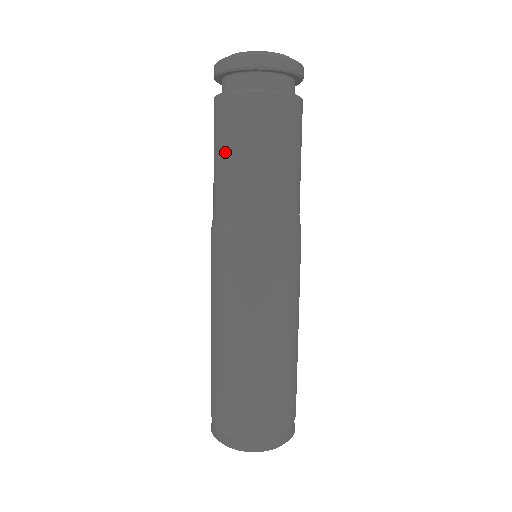
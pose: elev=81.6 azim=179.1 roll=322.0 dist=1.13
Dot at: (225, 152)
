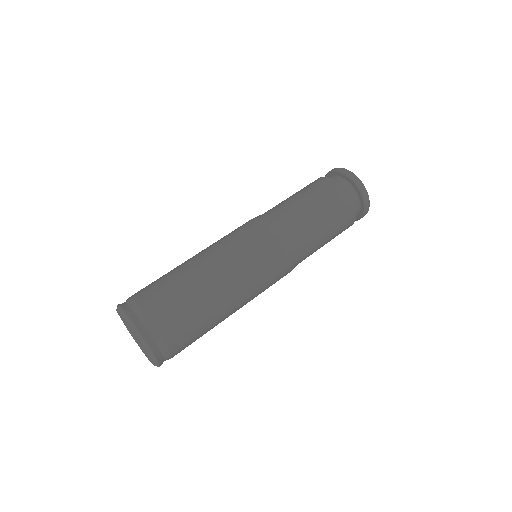
Dot at: (304, 194)
